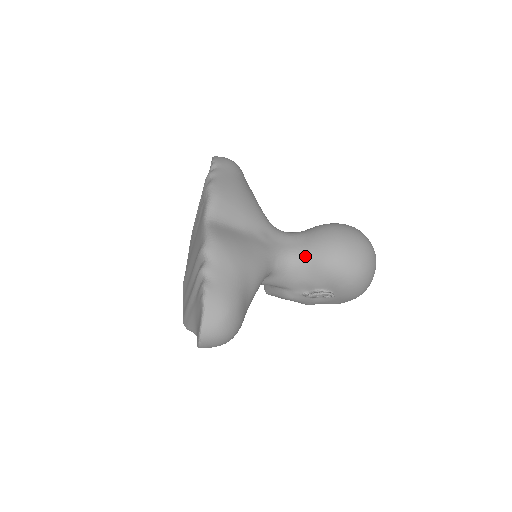
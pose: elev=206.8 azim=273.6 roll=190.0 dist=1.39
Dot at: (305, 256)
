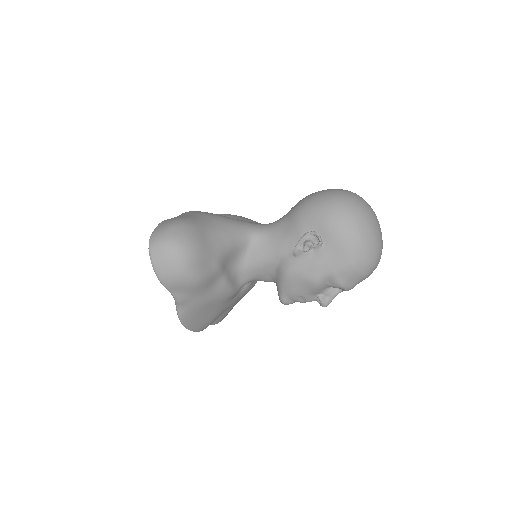
Dot at: (284, 217)
